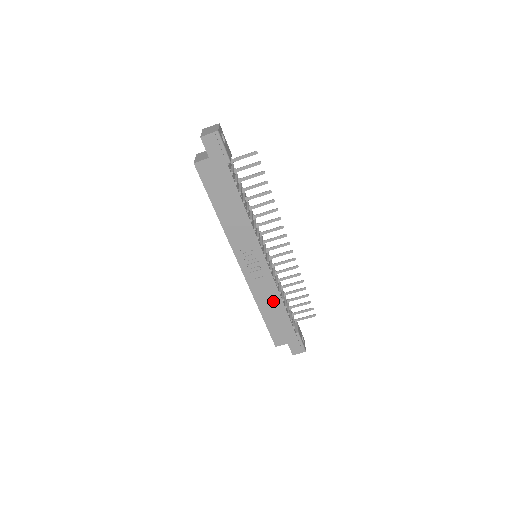
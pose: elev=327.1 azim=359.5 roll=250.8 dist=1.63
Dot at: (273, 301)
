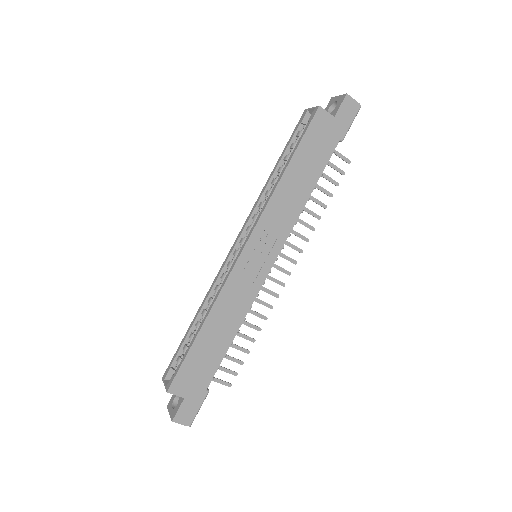
Dot at: (229, 322)
